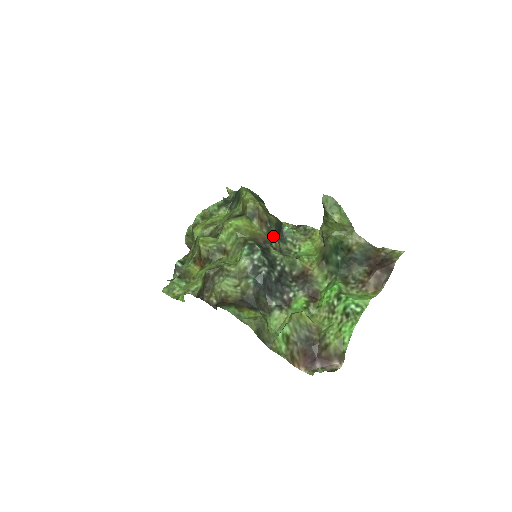
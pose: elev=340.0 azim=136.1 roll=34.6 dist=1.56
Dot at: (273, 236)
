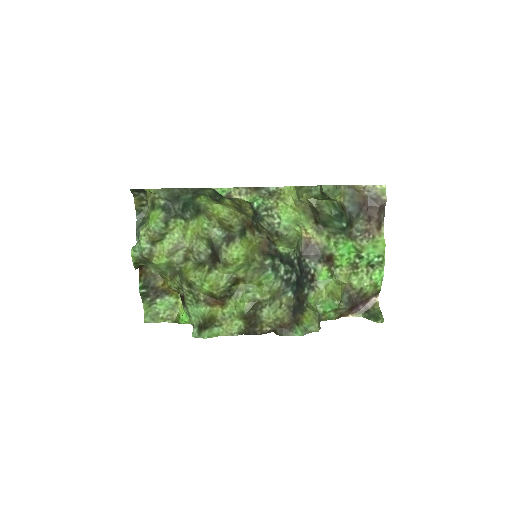
Dot at: (260, 228)
